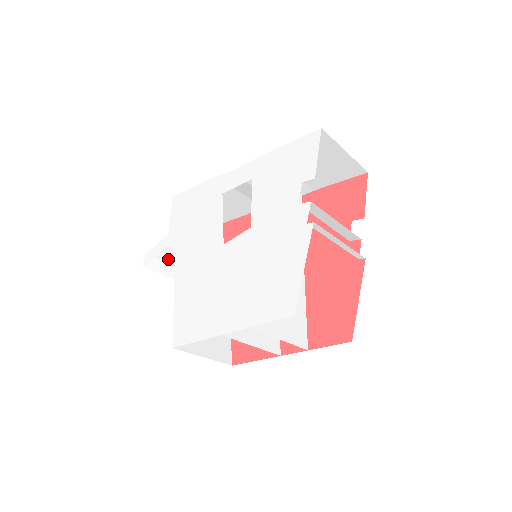
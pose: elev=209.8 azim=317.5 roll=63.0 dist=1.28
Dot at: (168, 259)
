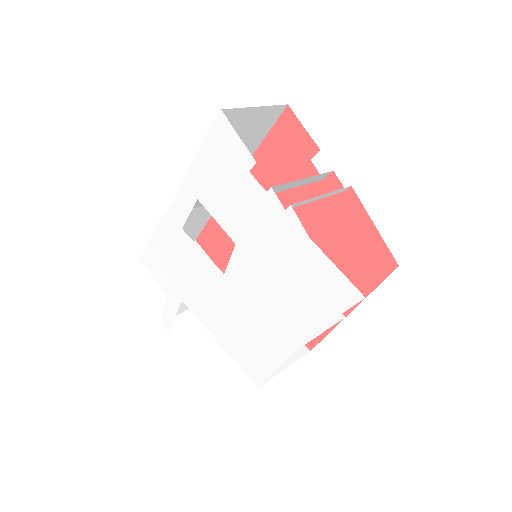
Dot at: (182, 309)
